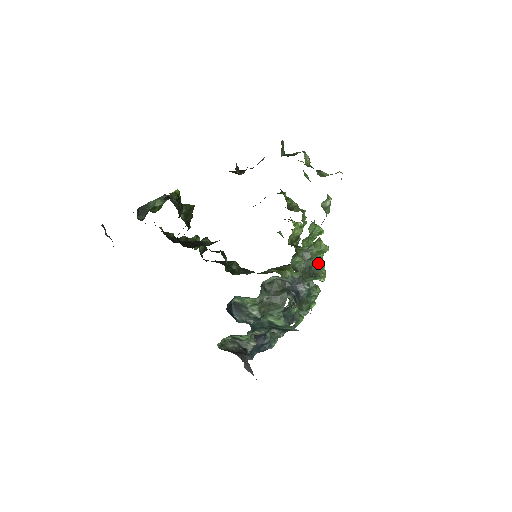
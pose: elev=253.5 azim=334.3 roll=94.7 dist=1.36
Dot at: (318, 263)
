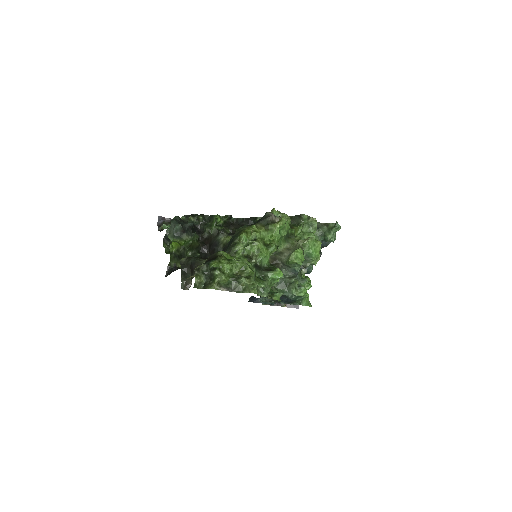
Dot at: (306, 254)
